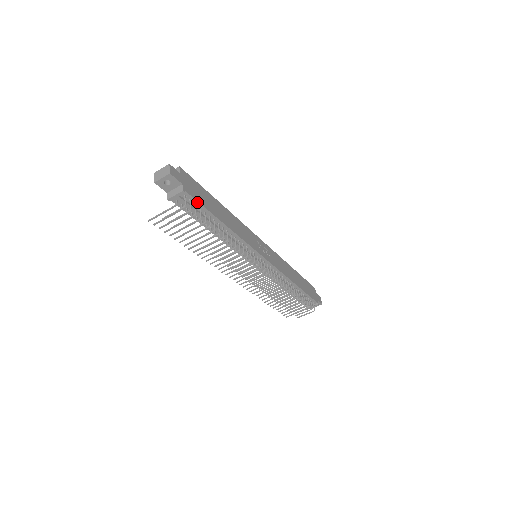
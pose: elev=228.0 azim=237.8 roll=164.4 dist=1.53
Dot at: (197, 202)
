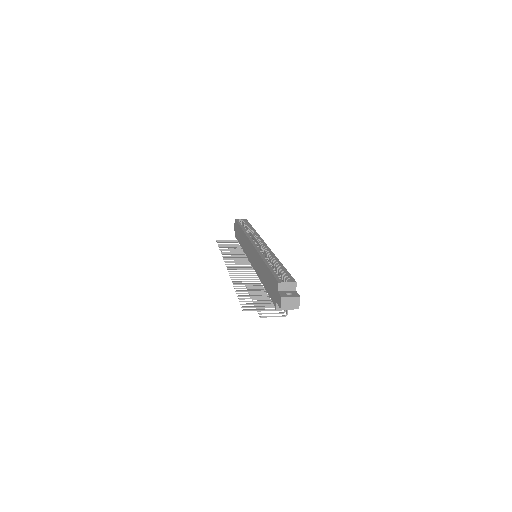
Dot at: occluded
